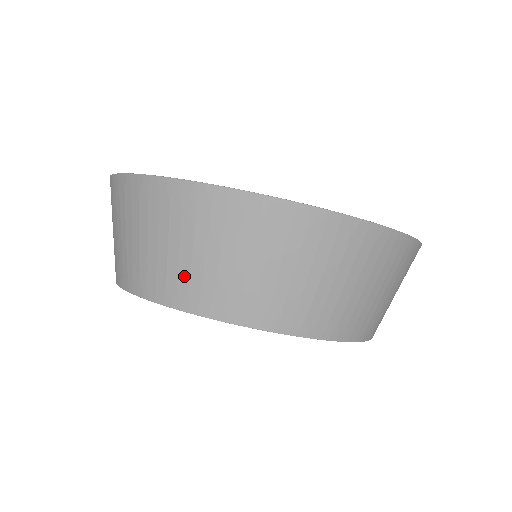
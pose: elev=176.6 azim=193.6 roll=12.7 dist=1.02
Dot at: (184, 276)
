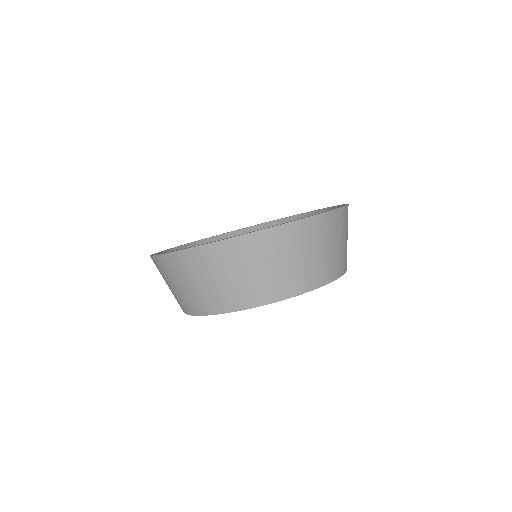
Dot at: (320, 267)
